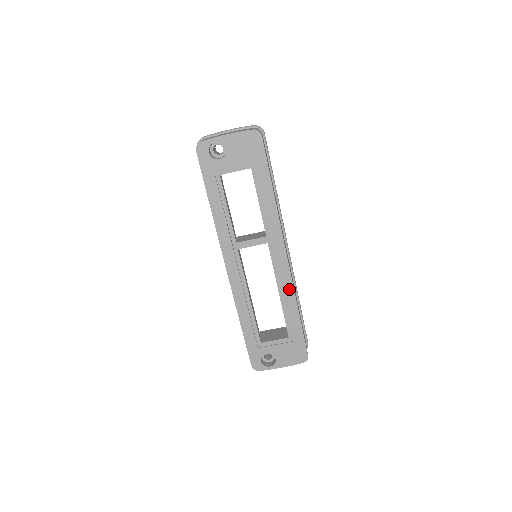
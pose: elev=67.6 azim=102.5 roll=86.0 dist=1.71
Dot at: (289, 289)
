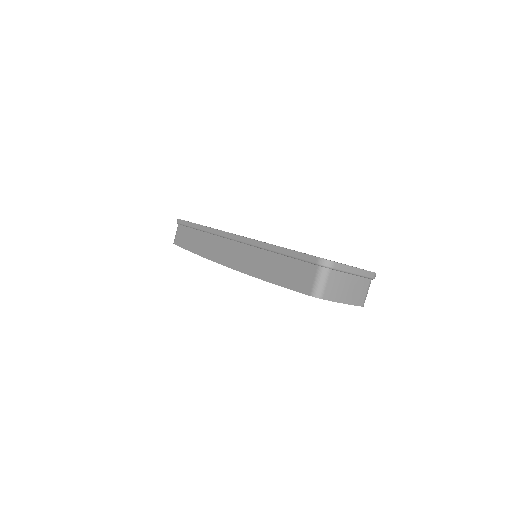
Dot at: occluded
